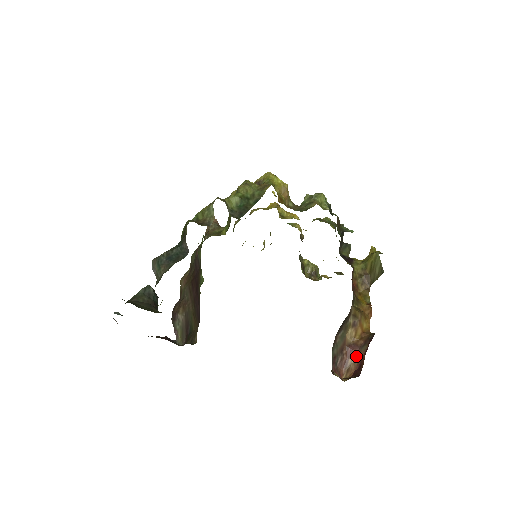
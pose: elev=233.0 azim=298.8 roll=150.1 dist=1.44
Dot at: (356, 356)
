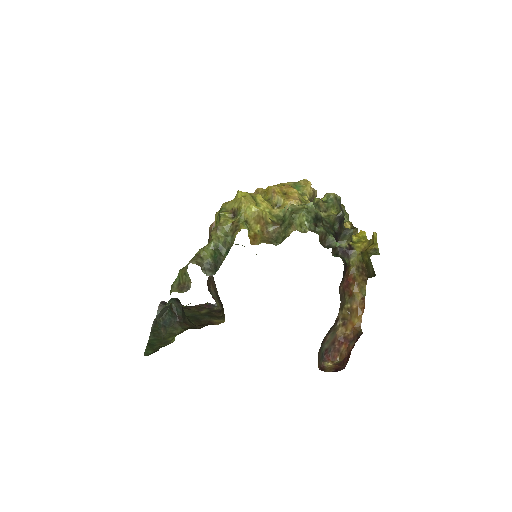
Dot at: (346, 347)
